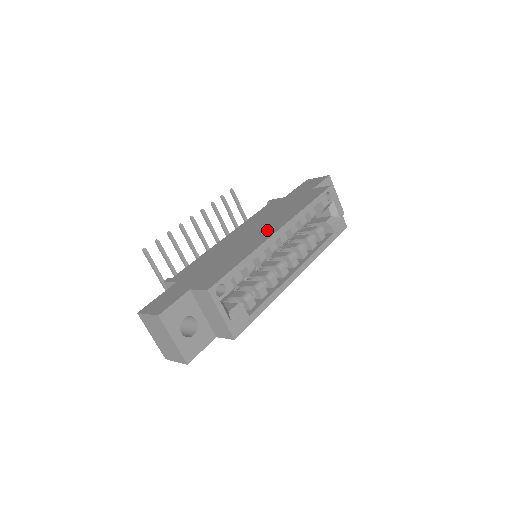
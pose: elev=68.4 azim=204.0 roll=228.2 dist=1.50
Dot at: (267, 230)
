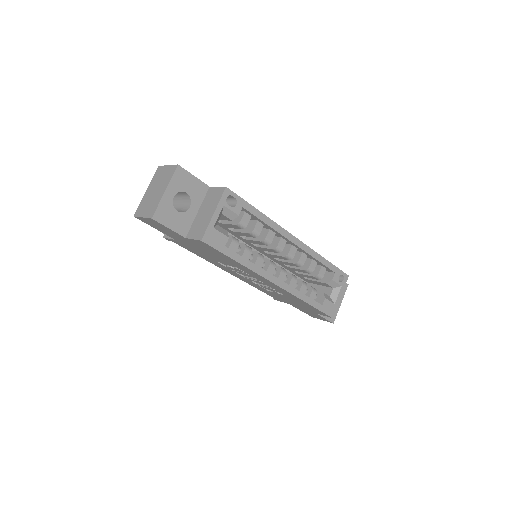
Dot at: occluded
